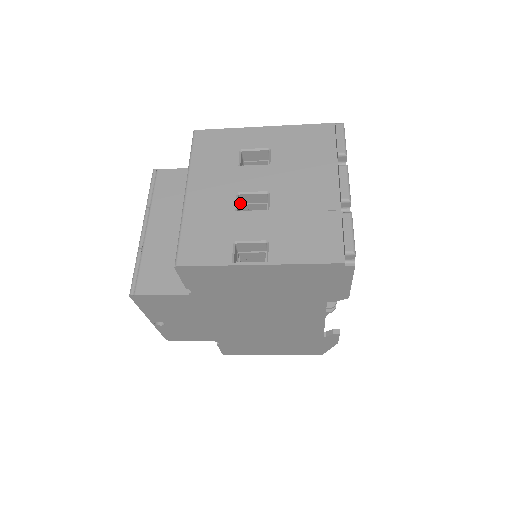
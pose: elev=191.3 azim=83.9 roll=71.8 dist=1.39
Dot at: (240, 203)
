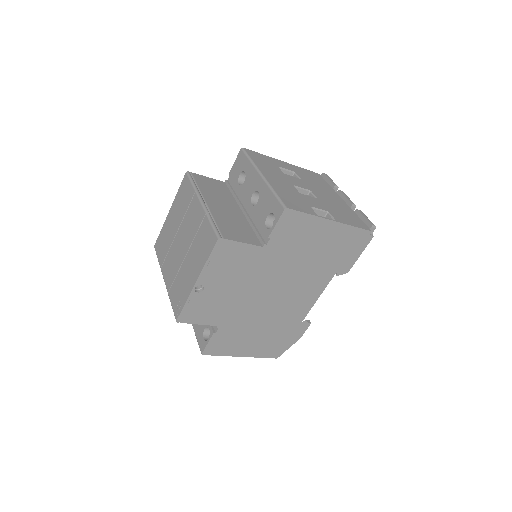
Dot at: occluded
